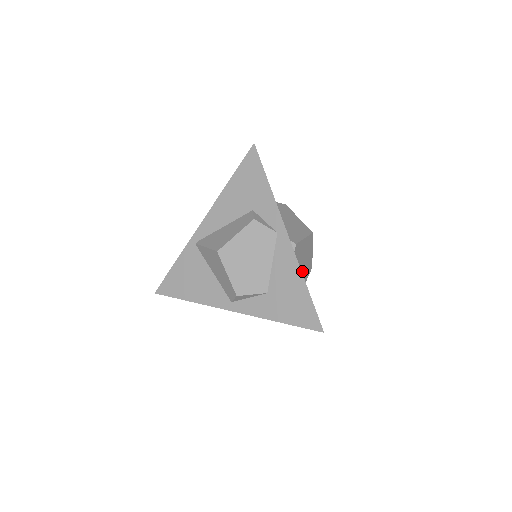
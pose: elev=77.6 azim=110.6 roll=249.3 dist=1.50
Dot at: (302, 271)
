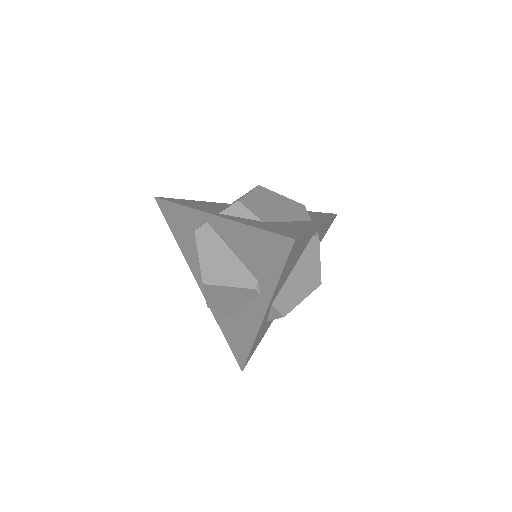
Dot at: (287, 281)
